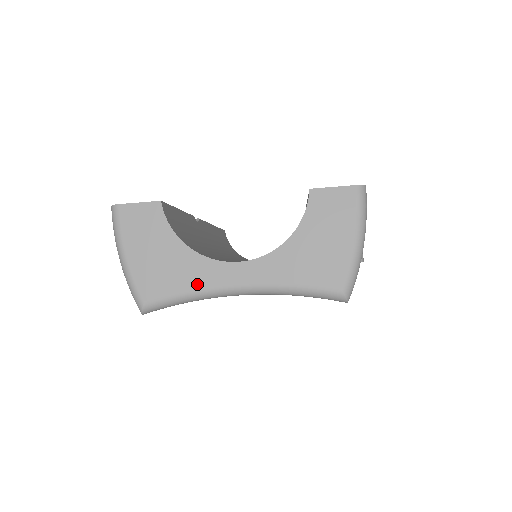
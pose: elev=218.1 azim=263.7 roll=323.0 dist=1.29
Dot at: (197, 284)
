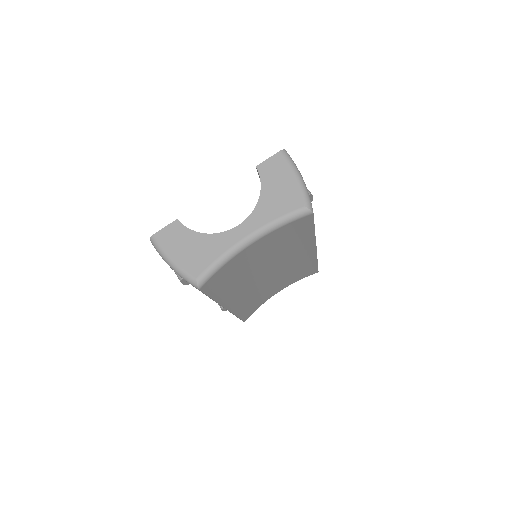
Dot at: (222, 250)
